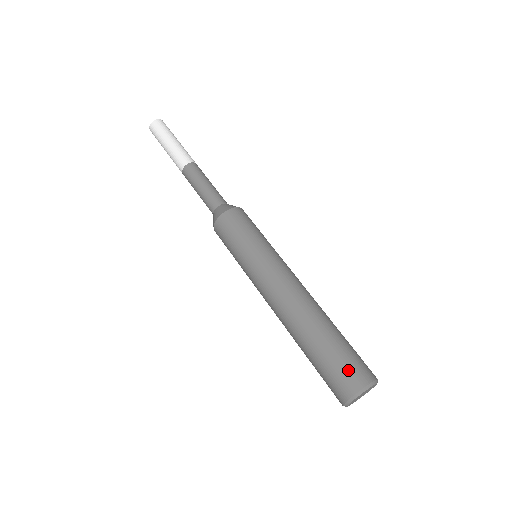
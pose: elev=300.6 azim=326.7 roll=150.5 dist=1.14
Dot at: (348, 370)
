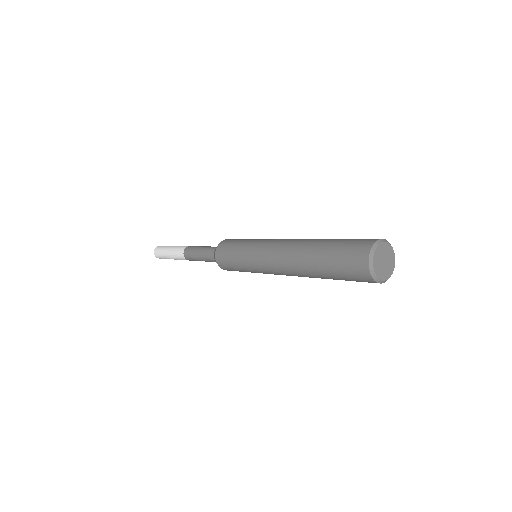
Dot at: (356, 243)
